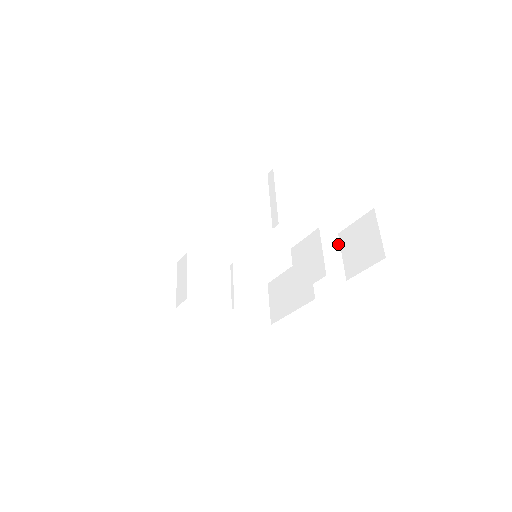
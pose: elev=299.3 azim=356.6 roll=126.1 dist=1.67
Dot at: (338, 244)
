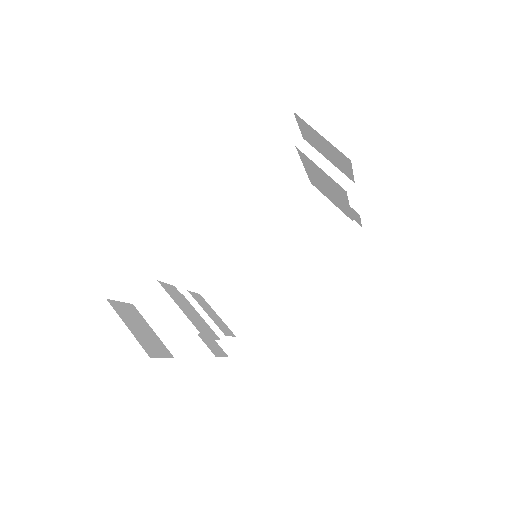
Dot at: occluded
